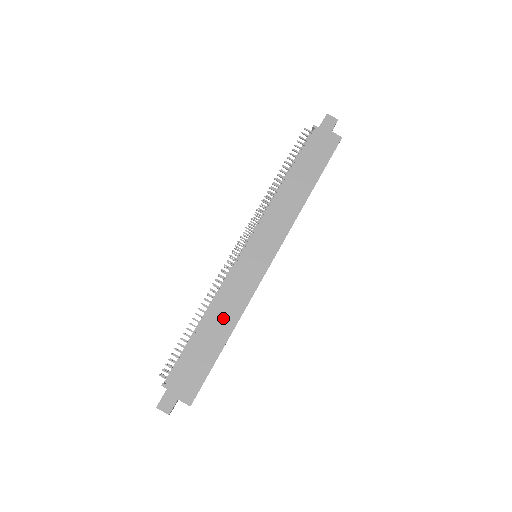
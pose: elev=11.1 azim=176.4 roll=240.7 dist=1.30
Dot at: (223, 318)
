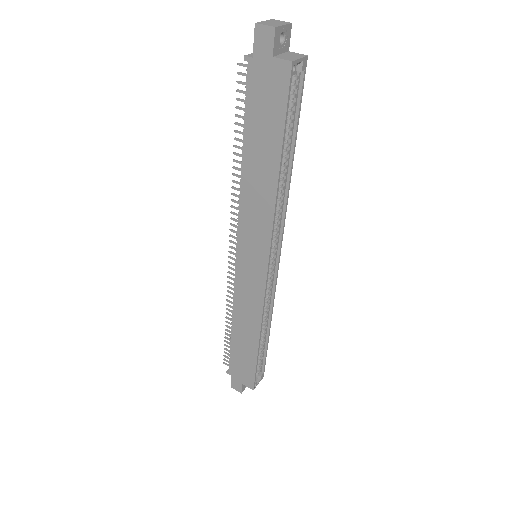
Dot at: (247, 325)
